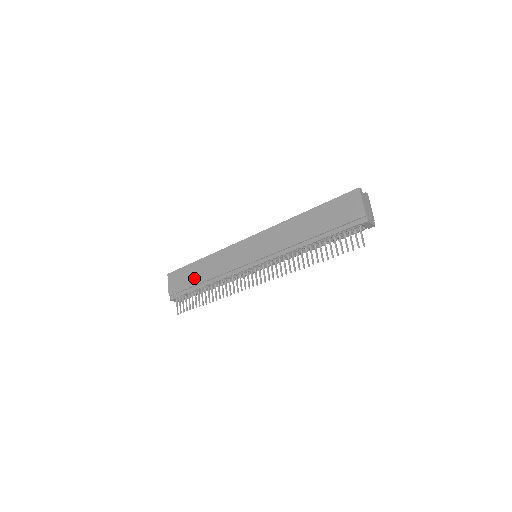
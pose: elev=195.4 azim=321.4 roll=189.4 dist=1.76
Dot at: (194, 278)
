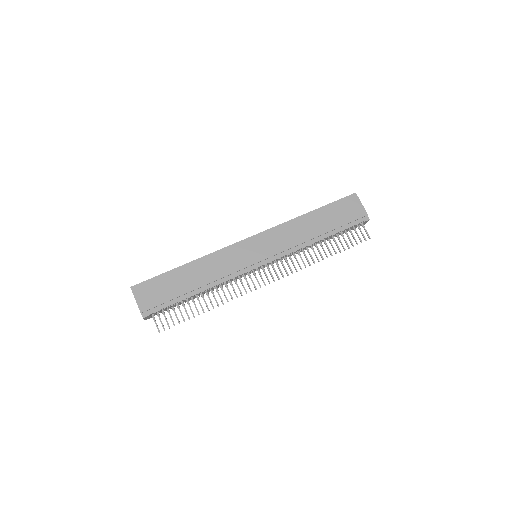
Dot at: (180, 286)
